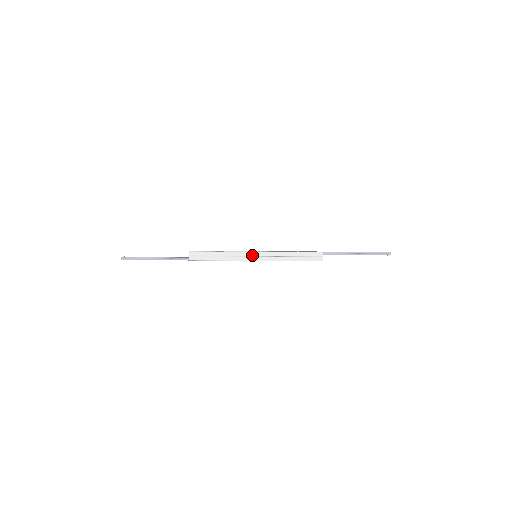
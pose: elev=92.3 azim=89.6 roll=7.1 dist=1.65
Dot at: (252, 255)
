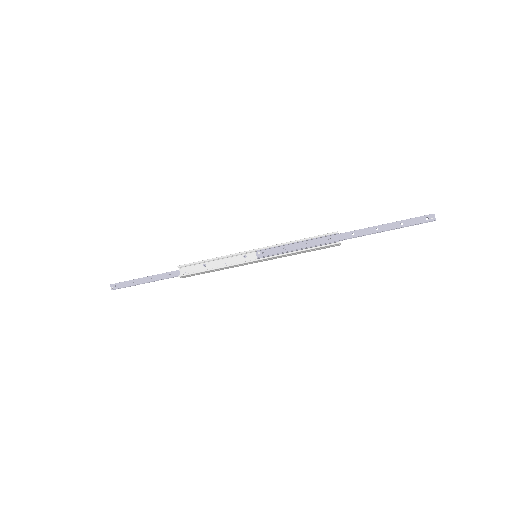
Dot at: (252, 262)
